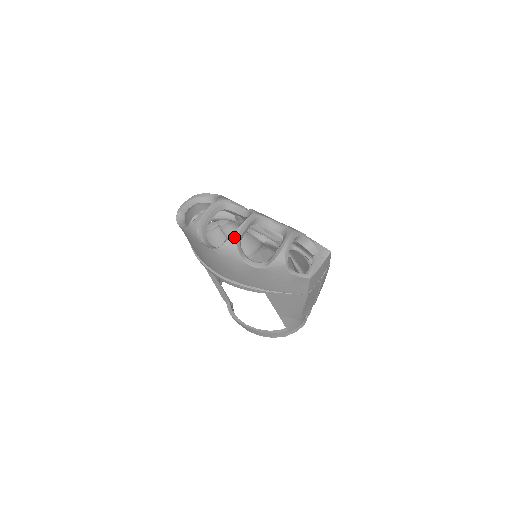
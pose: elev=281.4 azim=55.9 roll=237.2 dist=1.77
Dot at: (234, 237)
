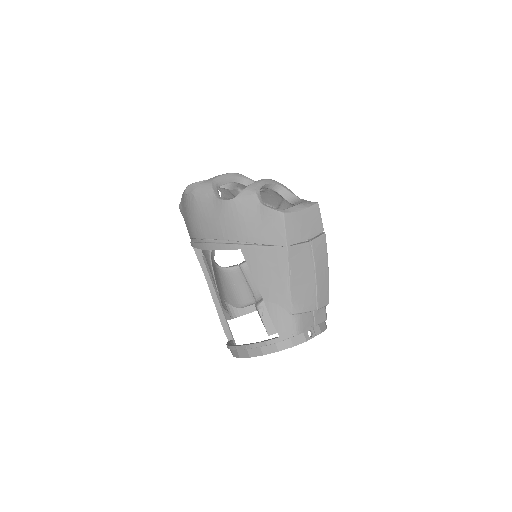
Dot at: (212, 179)
